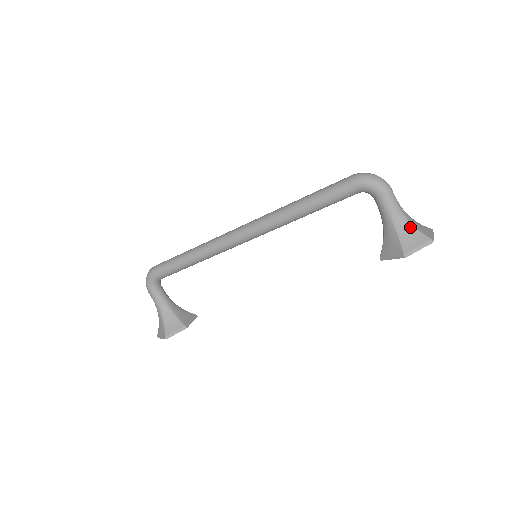
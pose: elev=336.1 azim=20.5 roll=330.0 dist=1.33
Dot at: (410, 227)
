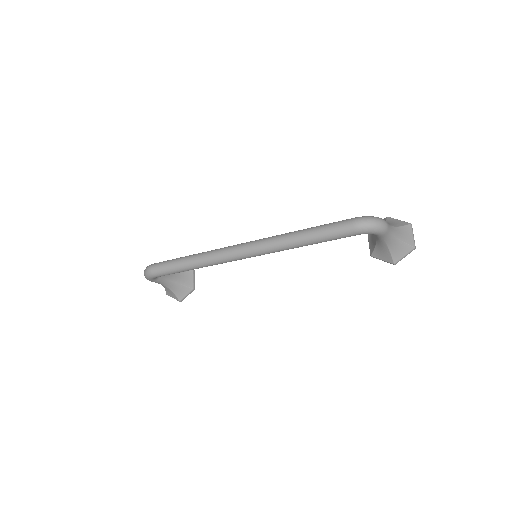
Dot at: (399, 243)
